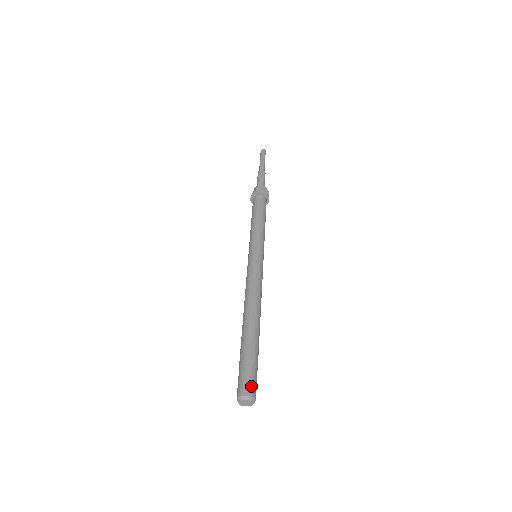
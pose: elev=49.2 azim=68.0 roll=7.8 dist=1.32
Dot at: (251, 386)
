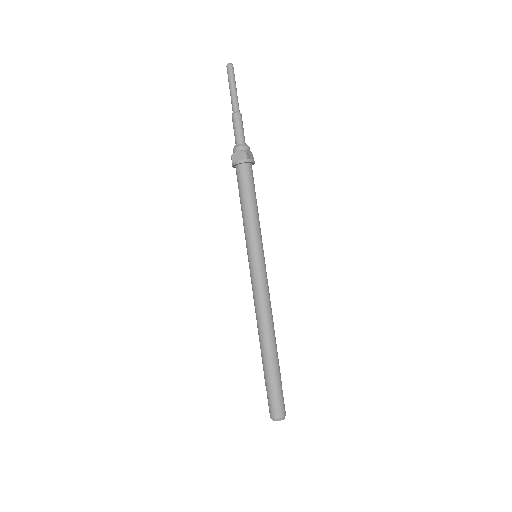
Dot at: (274, 410)
